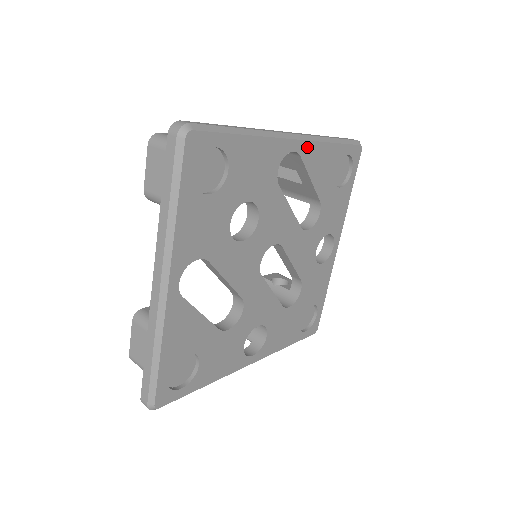
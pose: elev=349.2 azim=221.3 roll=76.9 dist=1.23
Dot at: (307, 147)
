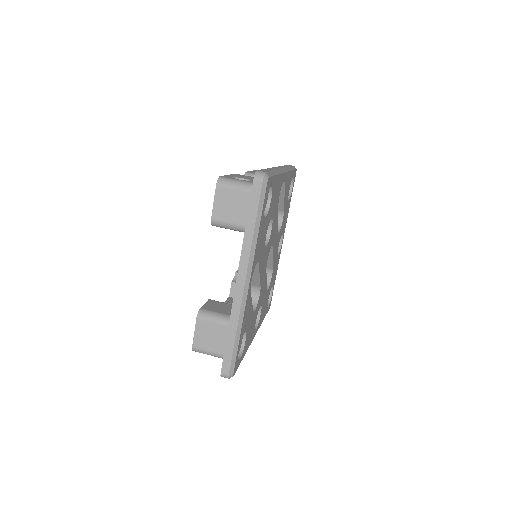
Dot at: (287, 176)
